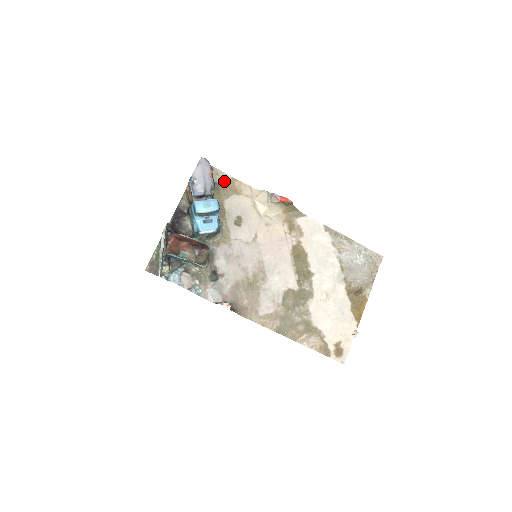
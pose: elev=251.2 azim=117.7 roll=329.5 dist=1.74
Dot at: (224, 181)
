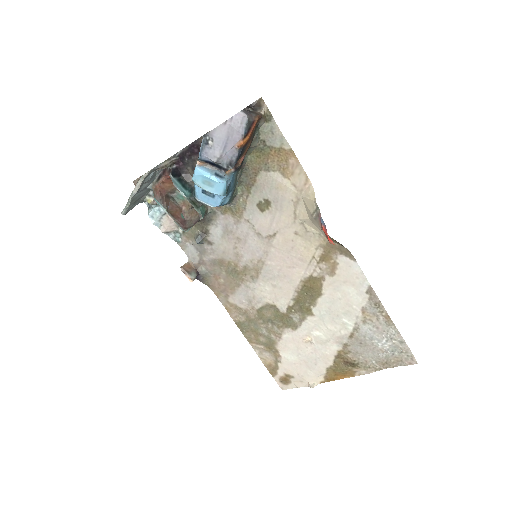
Dot at: (277, 146)
